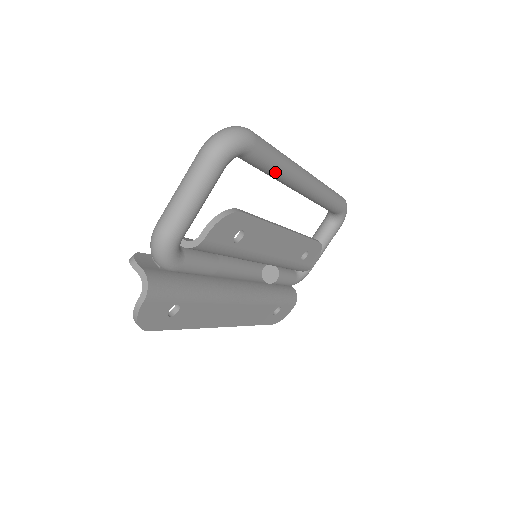
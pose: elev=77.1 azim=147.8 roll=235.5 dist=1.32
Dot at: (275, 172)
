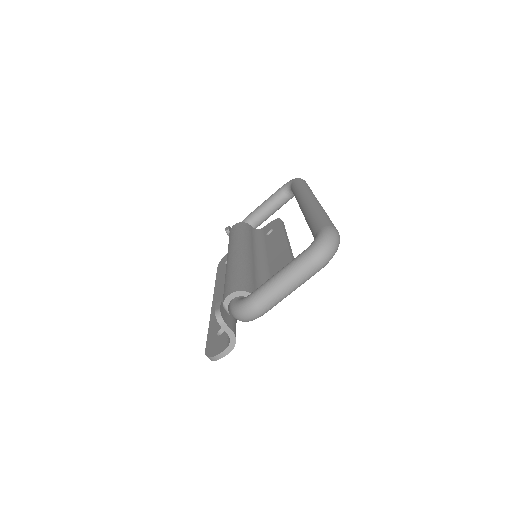
Dot at: occluded
